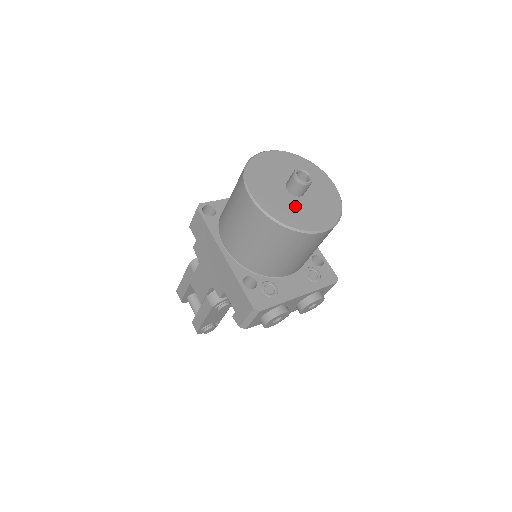
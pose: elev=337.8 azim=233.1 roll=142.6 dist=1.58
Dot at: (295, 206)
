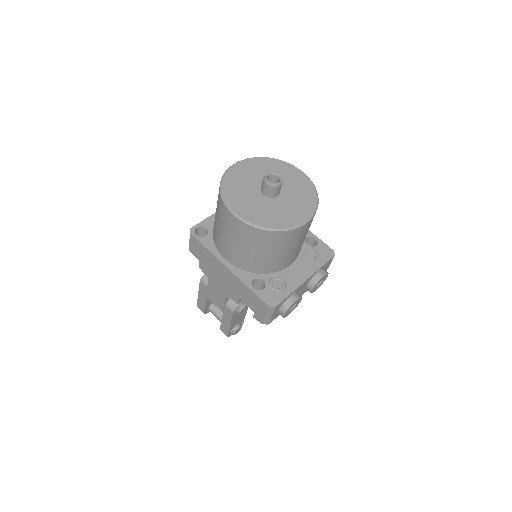
Dot at: (275, 208)
